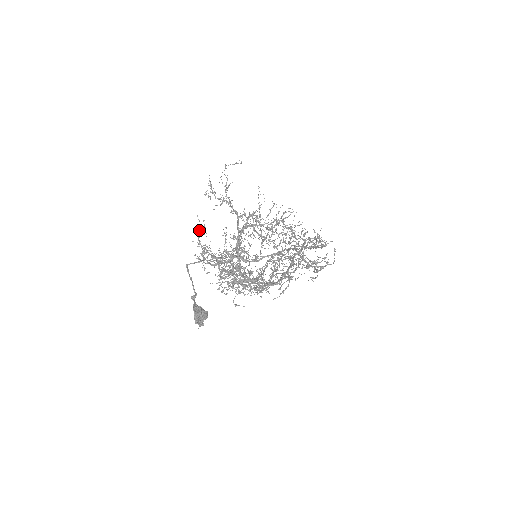
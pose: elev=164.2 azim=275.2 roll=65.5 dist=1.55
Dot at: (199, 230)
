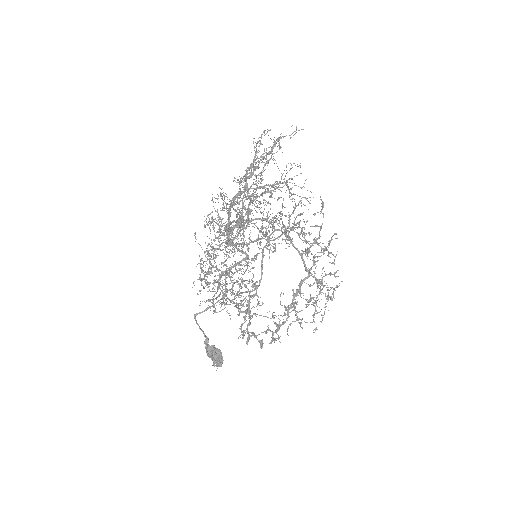
Dot at: (207, 285)
